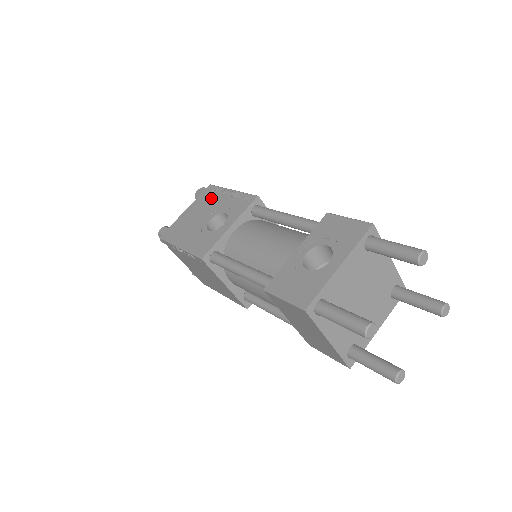
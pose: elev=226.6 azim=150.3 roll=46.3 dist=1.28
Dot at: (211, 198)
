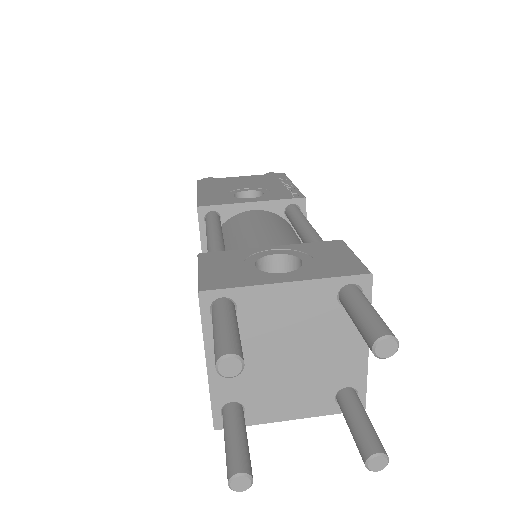
Dot at: (270, 179)
